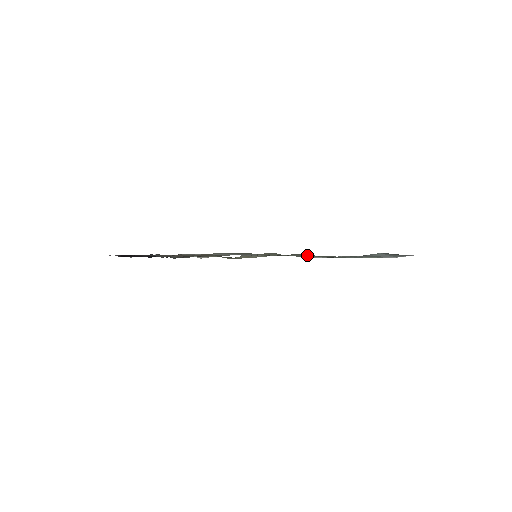
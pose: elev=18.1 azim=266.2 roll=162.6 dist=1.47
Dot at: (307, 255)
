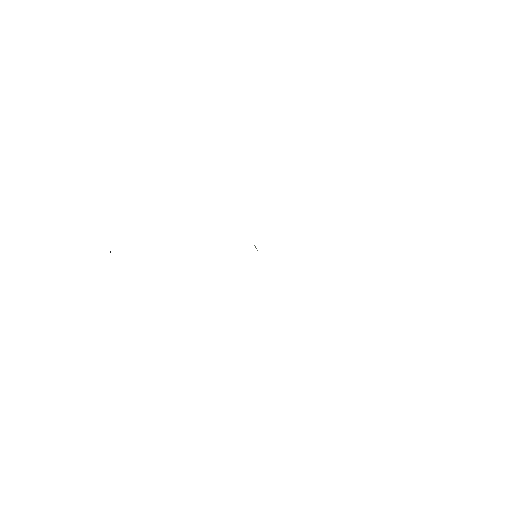
Dot at: occluded
